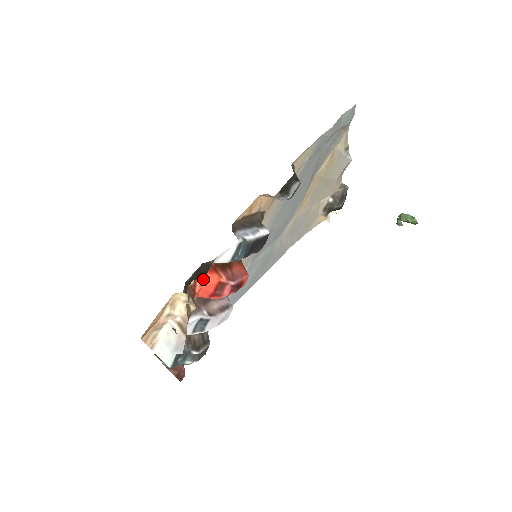
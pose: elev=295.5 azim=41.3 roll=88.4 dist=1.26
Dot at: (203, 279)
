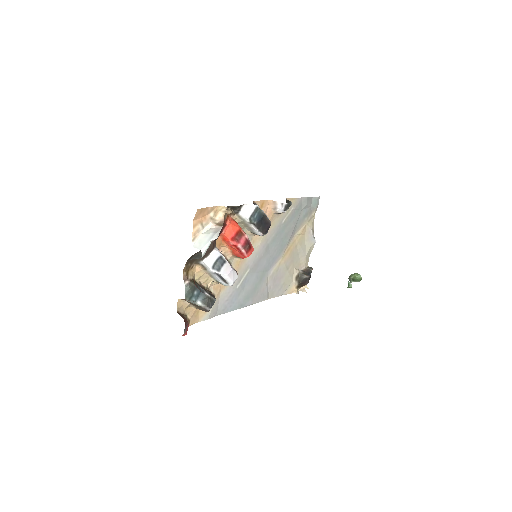
Dot at: (231, 221)
